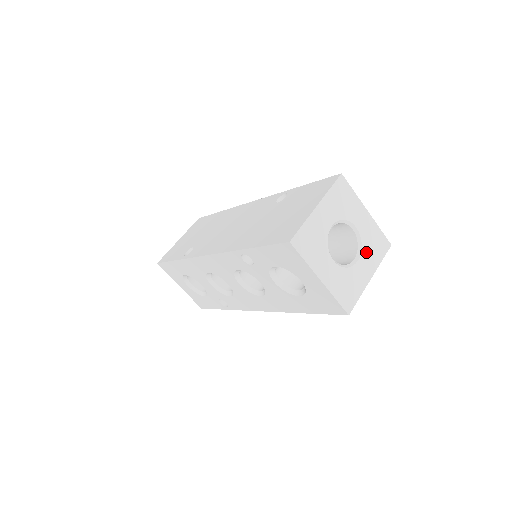
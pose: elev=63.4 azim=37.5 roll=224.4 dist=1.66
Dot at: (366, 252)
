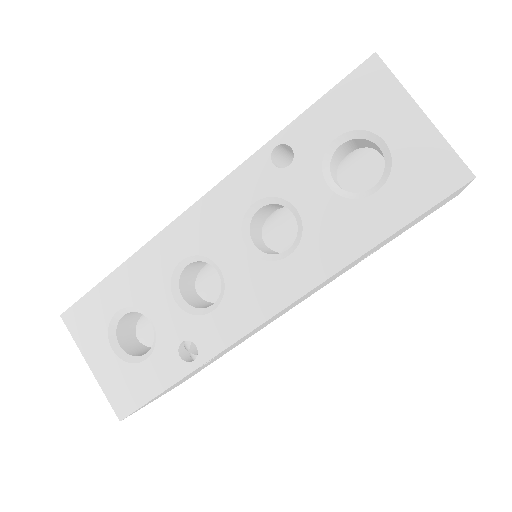
Dot at: occluded
